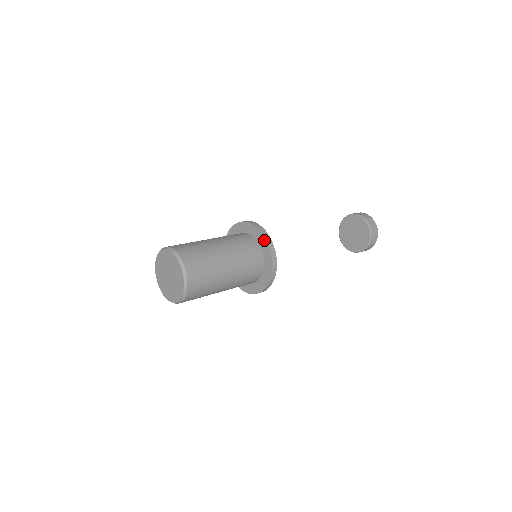
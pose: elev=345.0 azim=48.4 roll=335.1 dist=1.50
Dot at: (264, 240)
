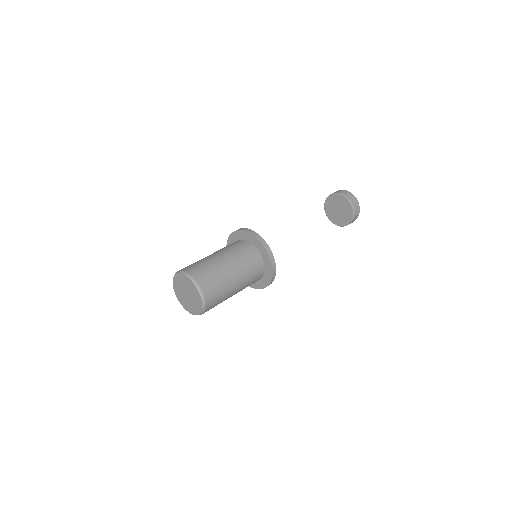
Dot at: (260, 244)
